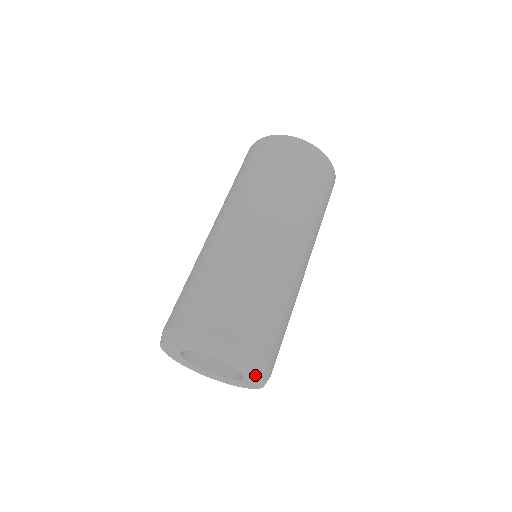
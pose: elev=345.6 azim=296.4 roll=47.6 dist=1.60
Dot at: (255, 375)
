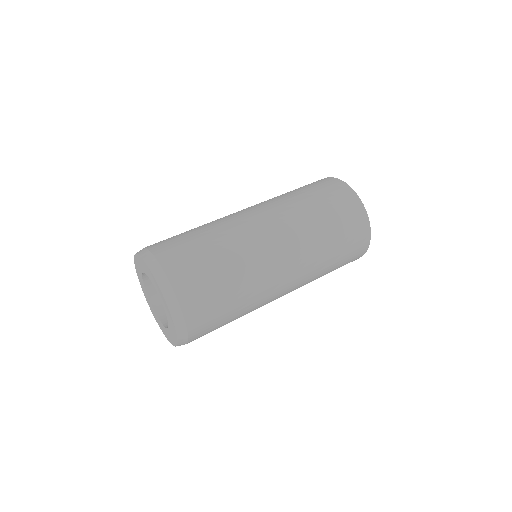
Dot at: (174, 331)
